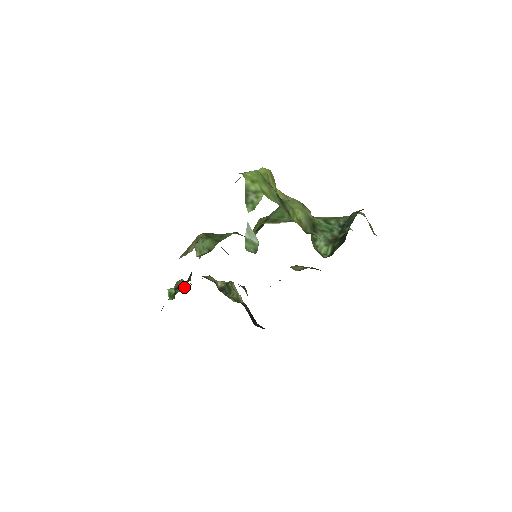
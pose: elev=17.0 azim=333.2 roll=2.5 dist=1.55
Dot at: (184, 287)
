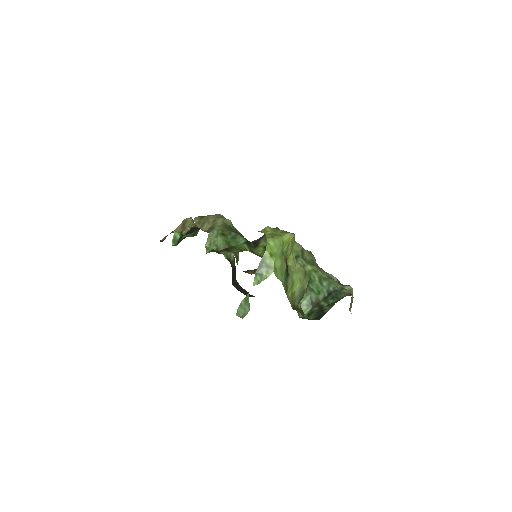
Dot at: occluded
